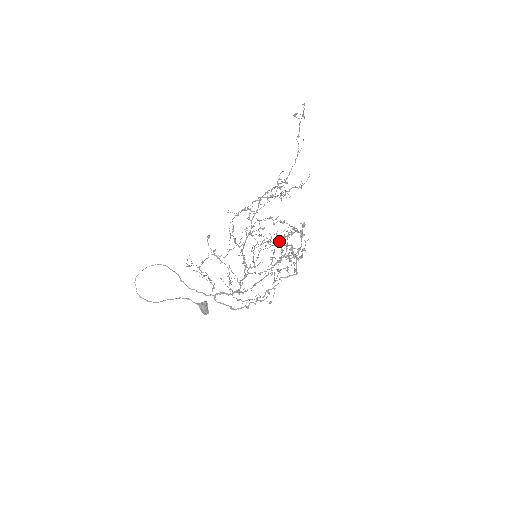
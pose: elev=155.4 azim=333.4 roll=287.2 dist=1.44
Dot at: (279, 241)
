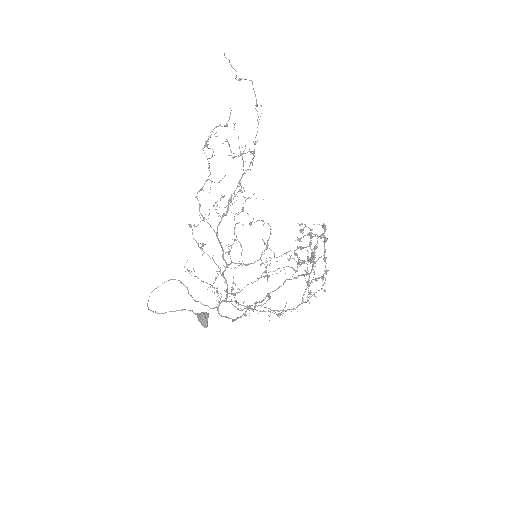
Dot at: (242, 208)
